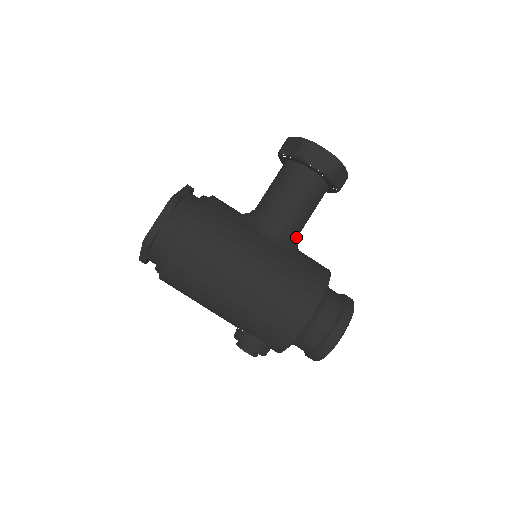
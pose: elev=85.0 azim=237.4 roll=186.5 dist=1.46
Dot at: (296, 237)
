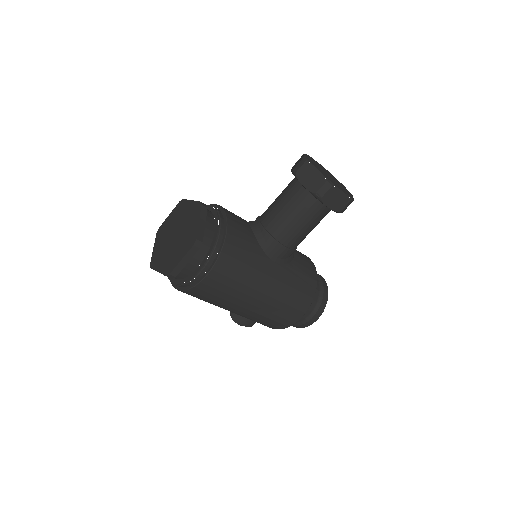
Dot at: occluded
